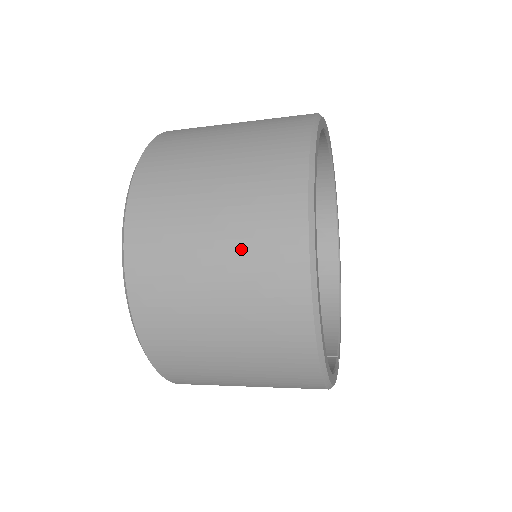
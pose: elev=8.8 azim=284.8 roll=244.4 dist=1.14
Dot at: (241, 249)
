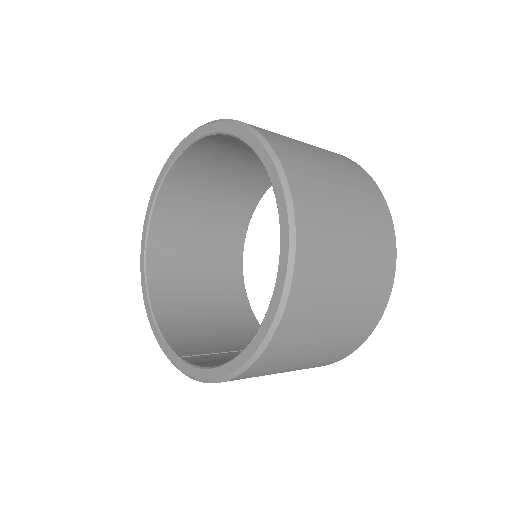
Dot at: (367, 246)
